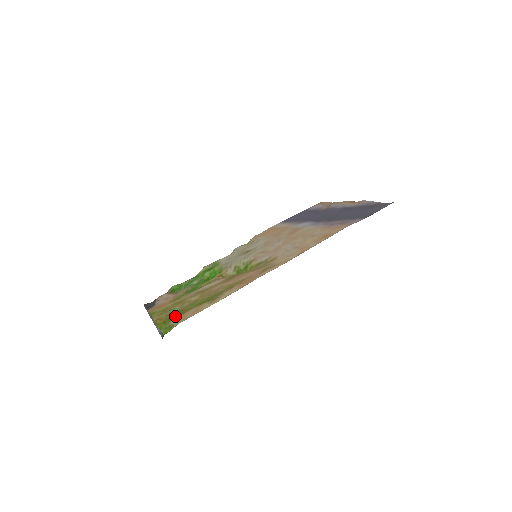
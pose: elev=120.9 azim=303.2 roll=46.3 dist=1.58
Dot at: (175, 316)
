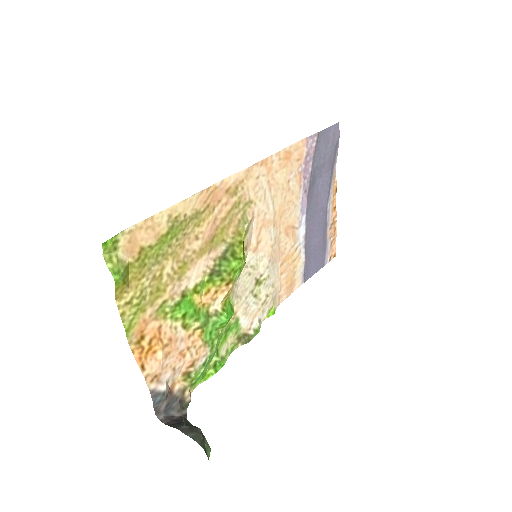
Dot at: (131, 260)
